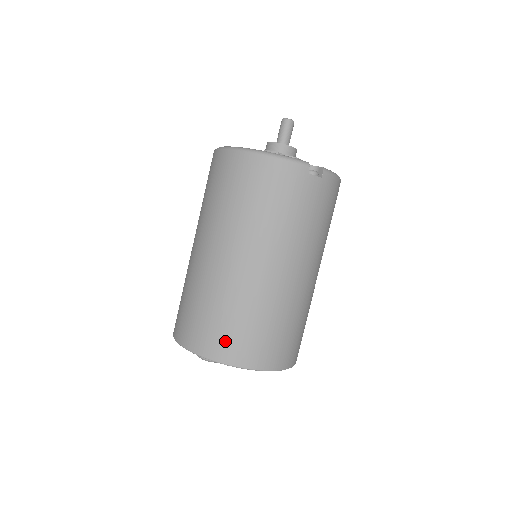
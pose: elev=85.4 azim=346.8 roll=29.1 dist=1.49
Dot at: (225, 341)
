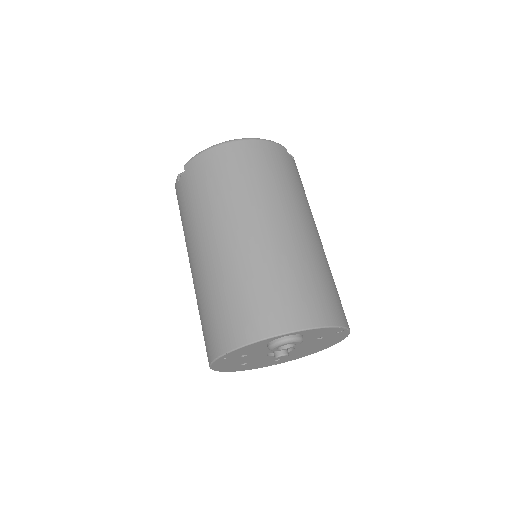
Dot at: (306, 303)
